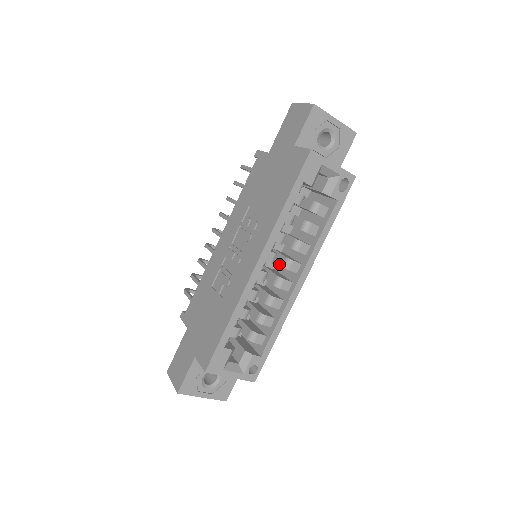
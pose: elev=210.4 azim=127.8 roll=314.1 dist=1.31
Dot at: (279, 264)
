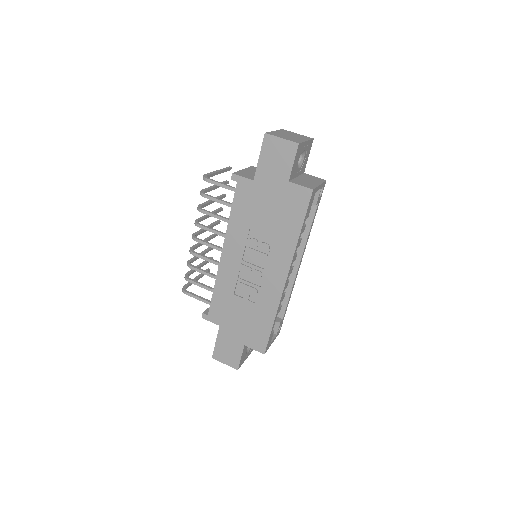
Dot at: occluded
